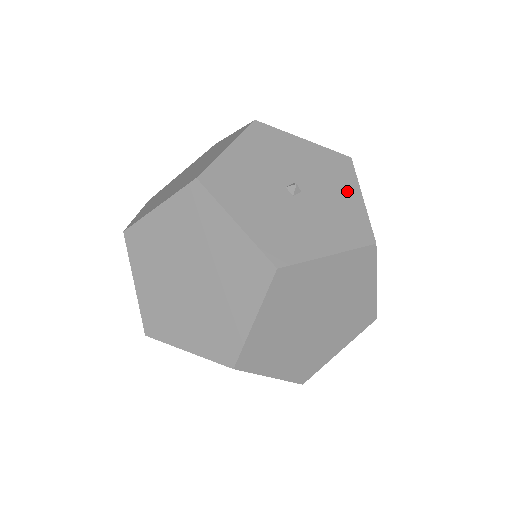
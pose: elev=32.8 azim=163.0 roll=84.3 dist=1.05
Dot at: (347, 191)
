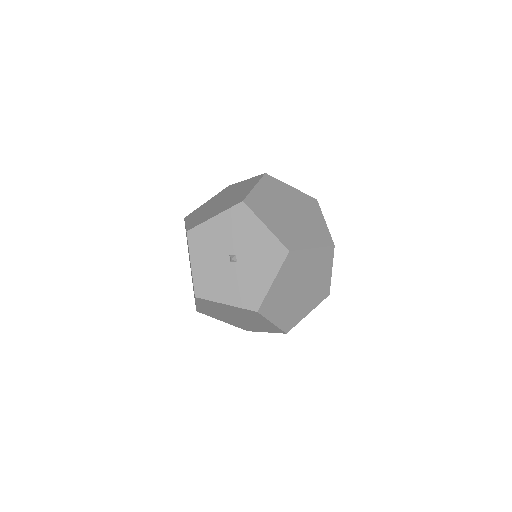
Dot at: (266, 273)
